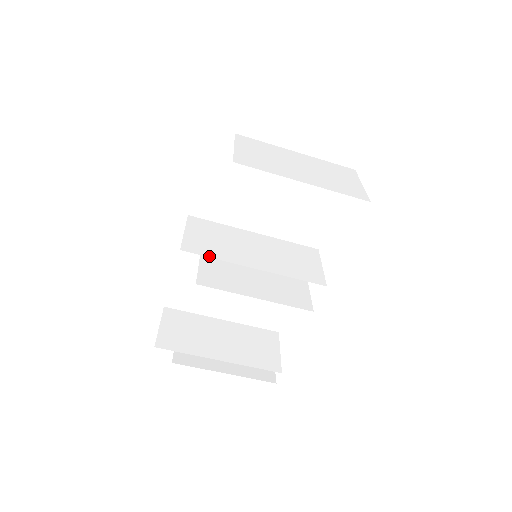
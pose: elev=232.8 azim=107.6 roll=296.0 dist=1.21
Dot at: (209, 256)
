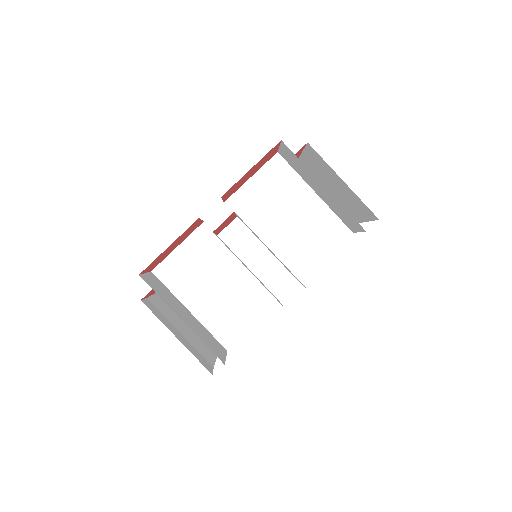
Dot at: occluded
